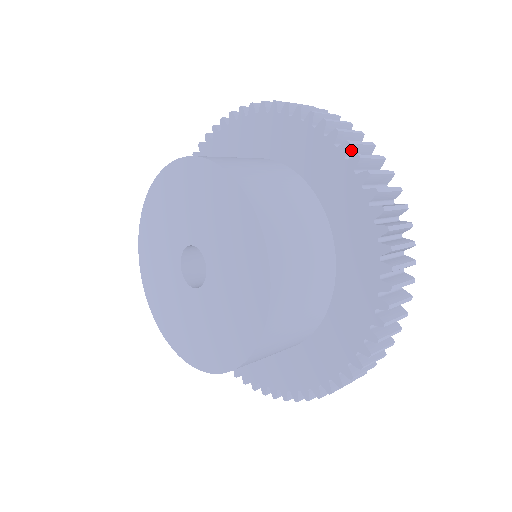
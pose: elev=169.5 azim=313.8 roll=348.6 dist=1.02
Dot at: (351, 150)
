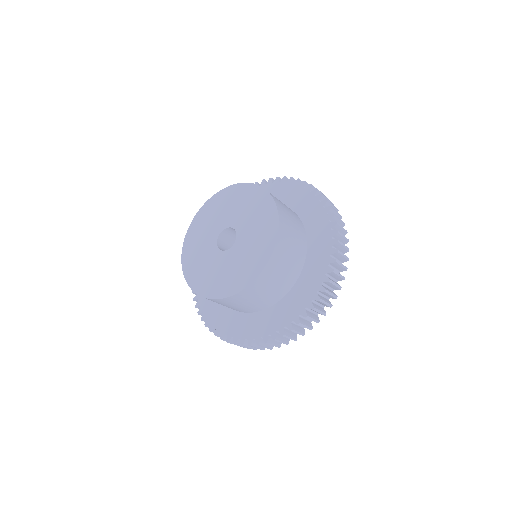
Dot at: (312, 189)
